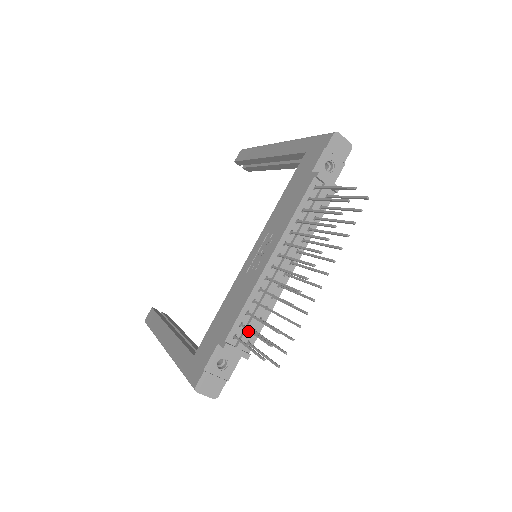
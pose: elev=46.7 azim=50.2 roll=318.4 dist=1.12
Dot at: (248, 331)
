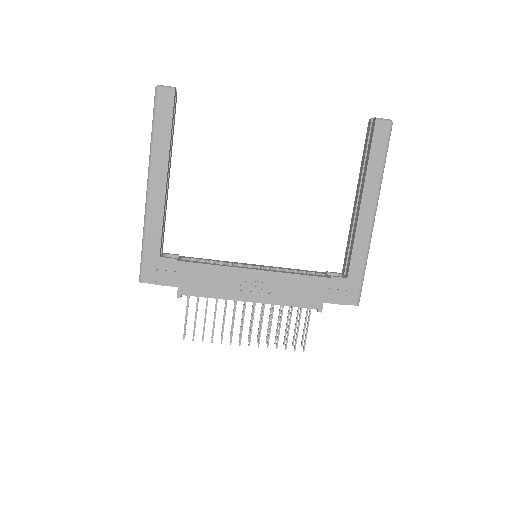
Dot at: occluded
